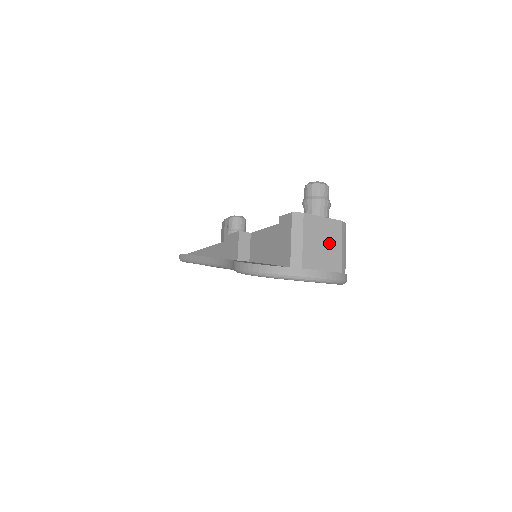
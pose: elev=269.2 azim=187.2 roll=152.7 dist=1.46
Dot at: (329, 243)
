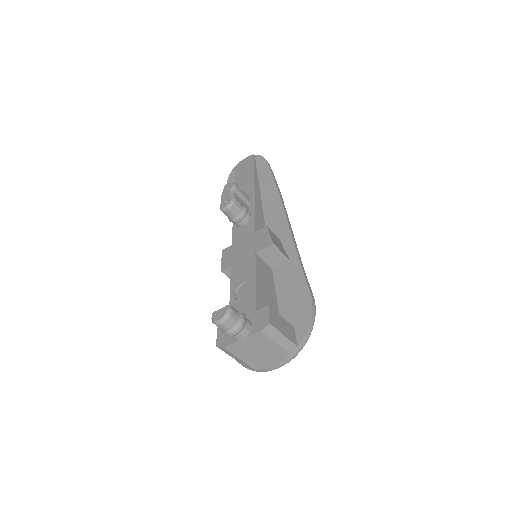
Dot at: (262, 348)
